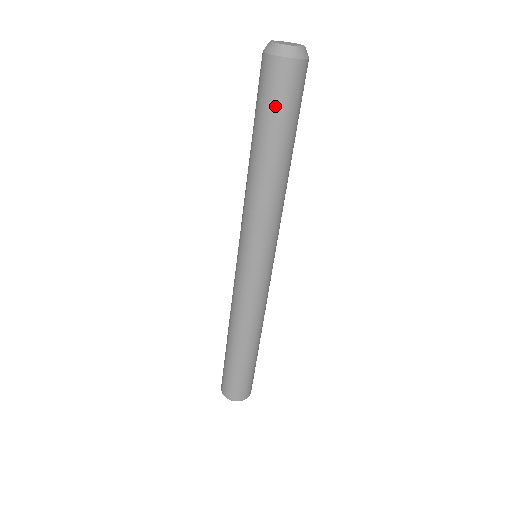
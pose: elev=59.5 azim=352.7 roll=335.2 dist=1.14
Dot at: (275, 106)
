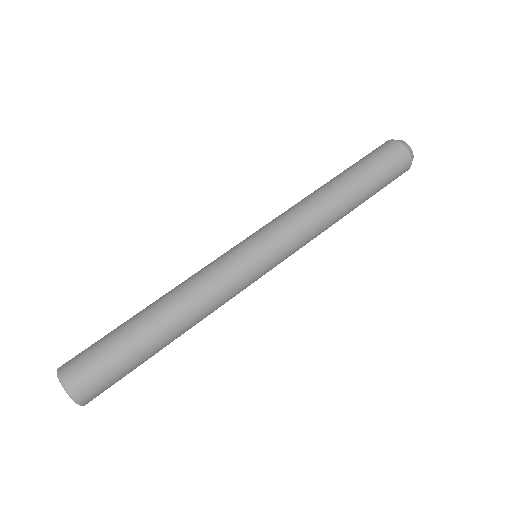
Dot at: (379, 164)
